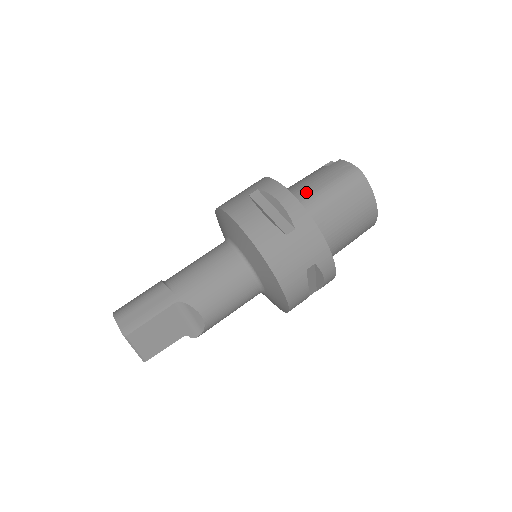
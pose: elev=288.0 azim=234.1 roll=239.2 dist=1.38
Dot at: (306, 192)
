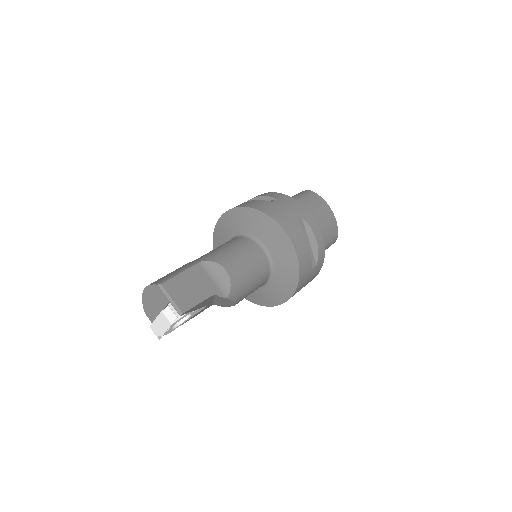
Dot at: occluded
